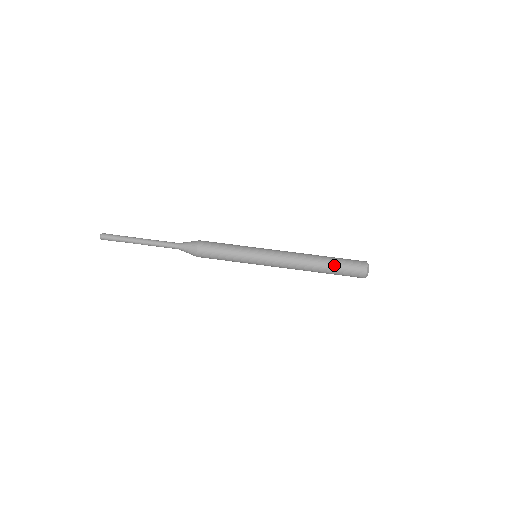
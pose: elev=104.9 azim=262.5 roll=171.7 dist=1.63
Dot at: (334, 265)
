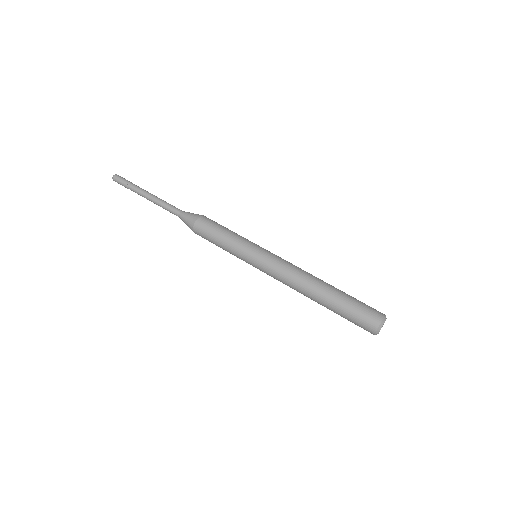
Dot at: (336, 309)
